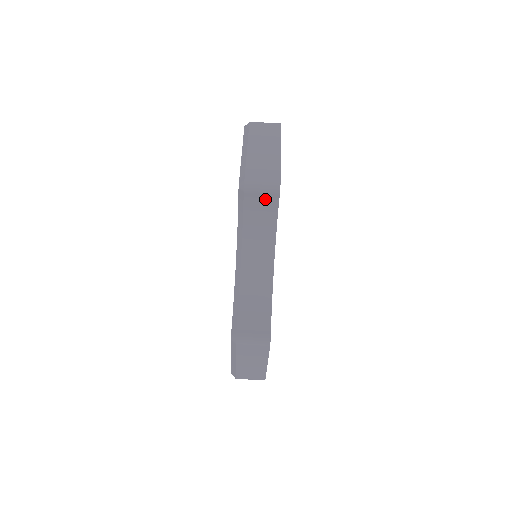
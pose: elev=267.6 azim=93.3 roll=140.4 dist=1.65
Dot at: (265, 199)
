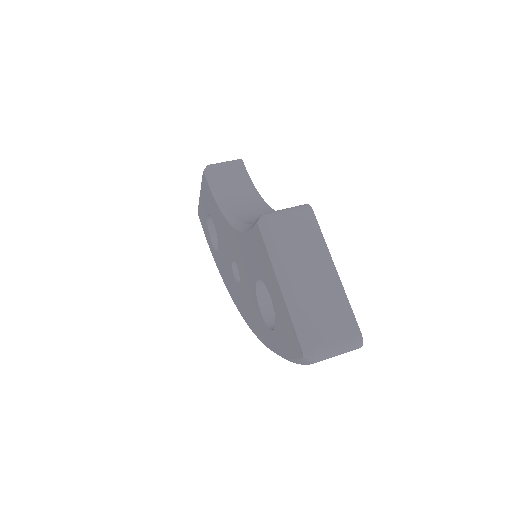
Dot at: (232, 170)
